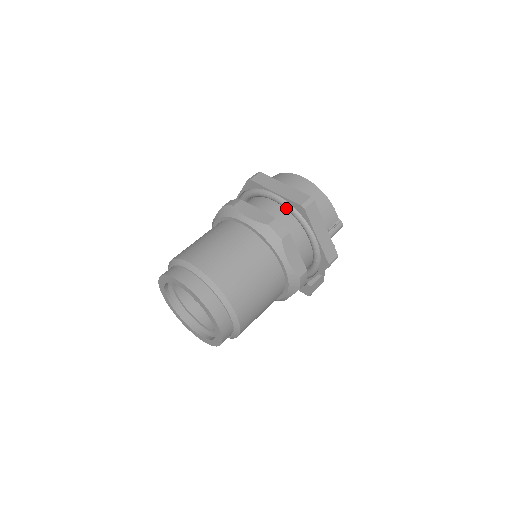
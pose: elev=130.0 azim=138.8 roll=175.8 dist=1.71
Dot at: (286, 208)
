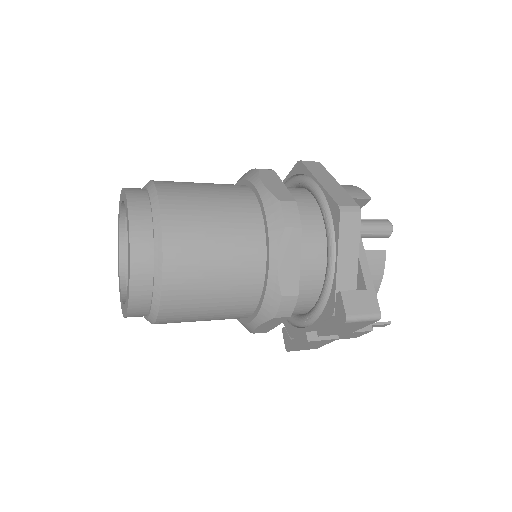
Dot at: (289, 184)
